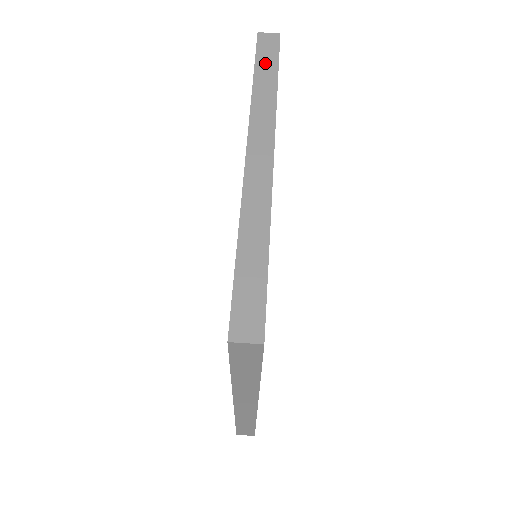
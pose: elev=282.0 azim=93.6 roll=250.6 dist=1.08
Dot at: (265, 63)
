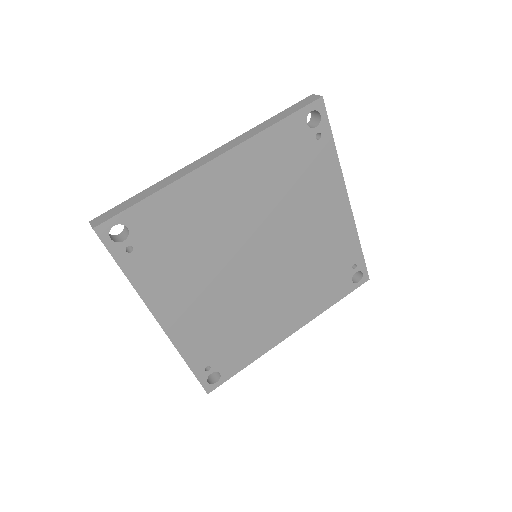
Dot at: (286, 112)
